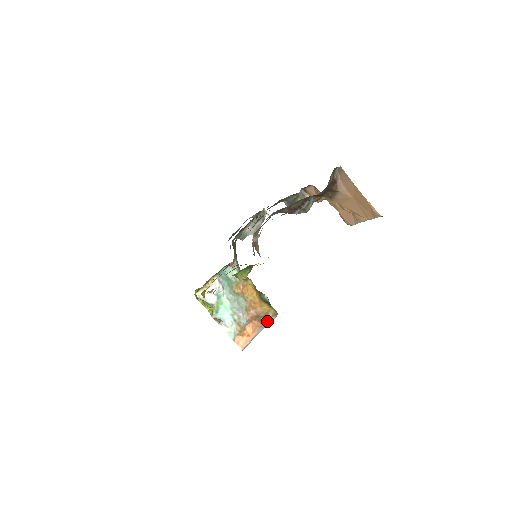
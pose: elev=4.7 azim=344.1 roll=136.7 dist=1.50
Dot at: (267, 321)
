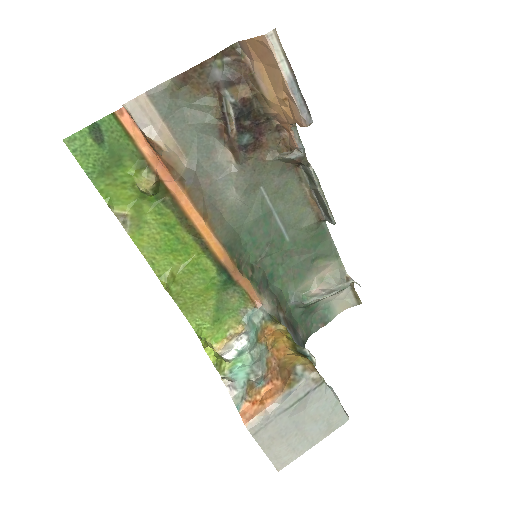
Dot at: (294, 379)
